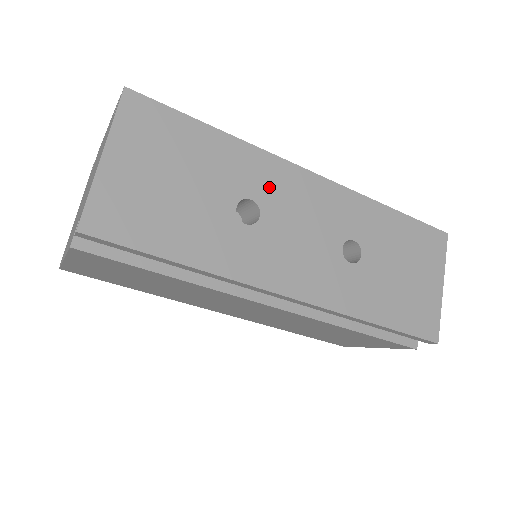
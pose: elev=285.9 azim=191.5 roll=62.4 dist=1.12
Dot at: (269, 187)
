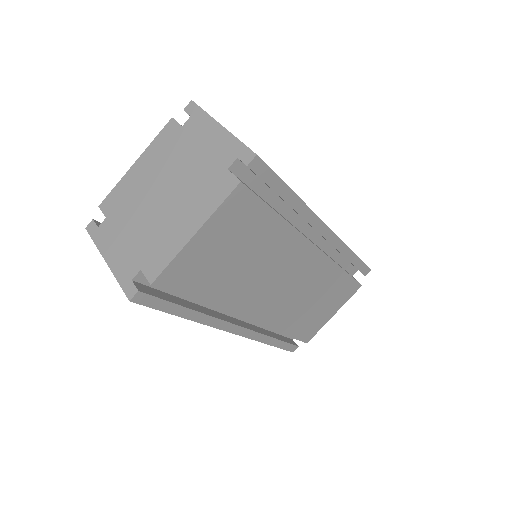
Dot at: occluded
